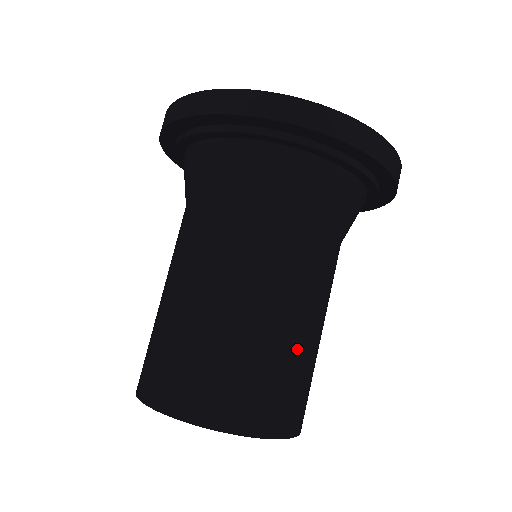
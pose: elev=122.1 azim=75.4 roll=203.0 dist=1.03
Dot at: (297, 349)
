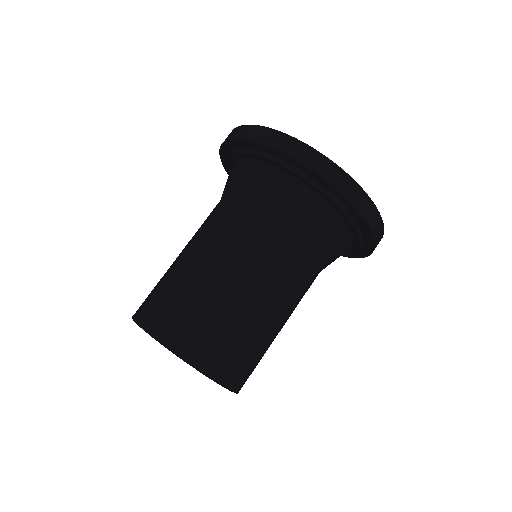
Dot at: (245, 318)
